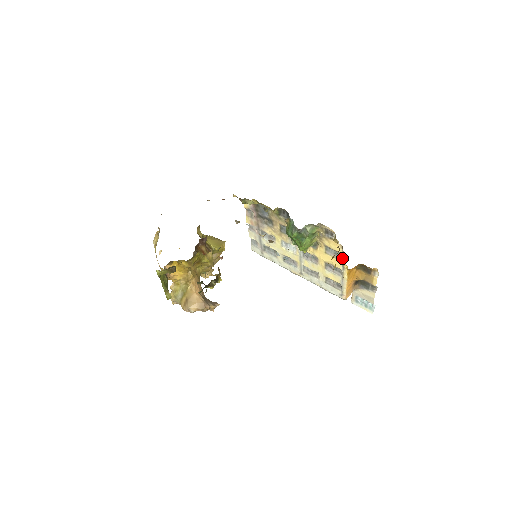
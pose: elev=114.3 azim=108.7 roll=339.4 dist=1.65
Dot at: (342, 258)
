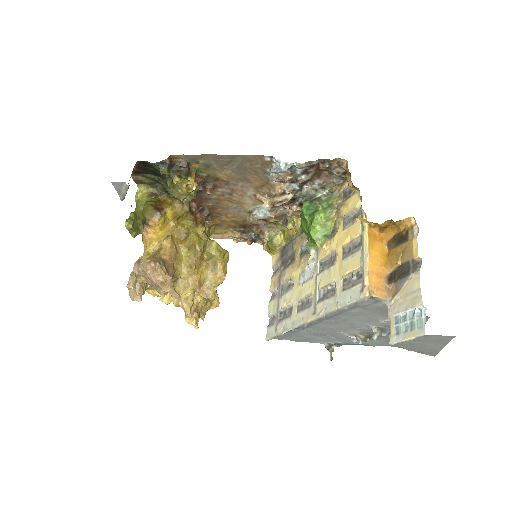
Dot at: occluded
